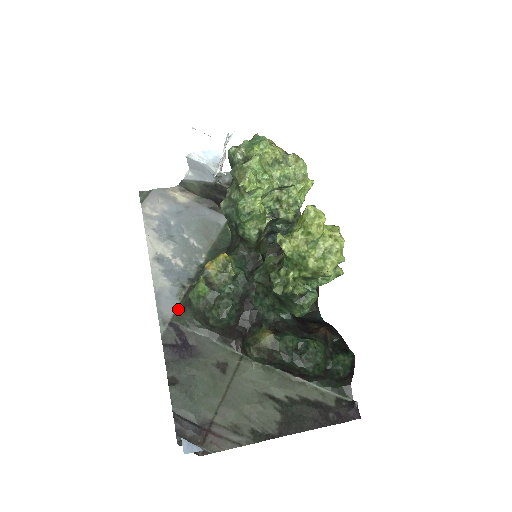
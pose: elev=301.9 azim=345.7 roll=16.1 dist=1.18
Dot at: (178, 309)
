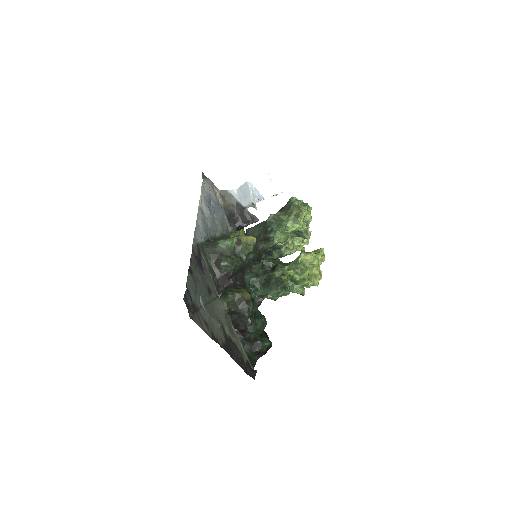
Dot at: (203, 243)
